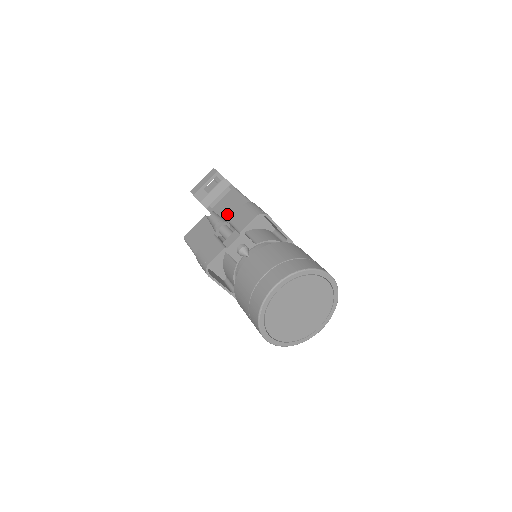
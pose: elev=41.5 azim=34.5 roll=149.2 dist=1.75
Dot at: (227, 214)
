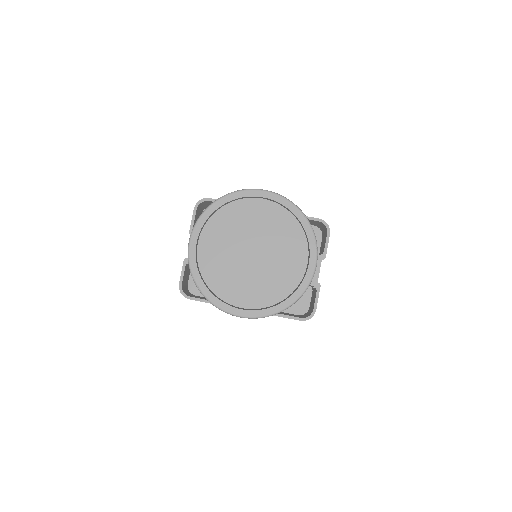
Dot at: occluded
